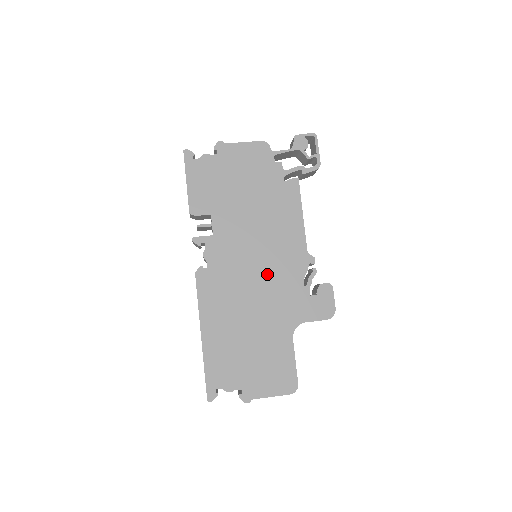
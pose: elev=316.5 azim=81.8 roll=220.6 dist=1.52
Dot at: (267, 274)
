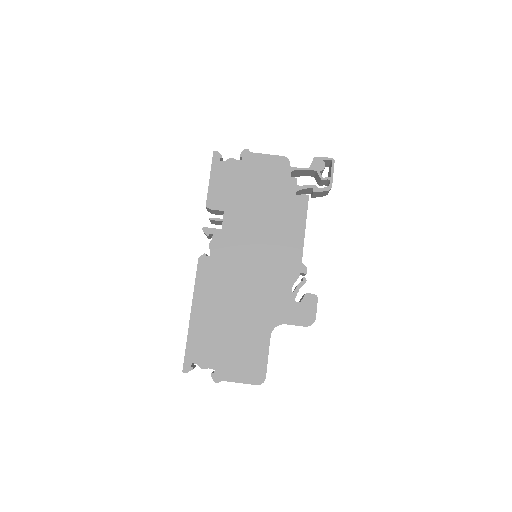
Dot at: (261, 273)
